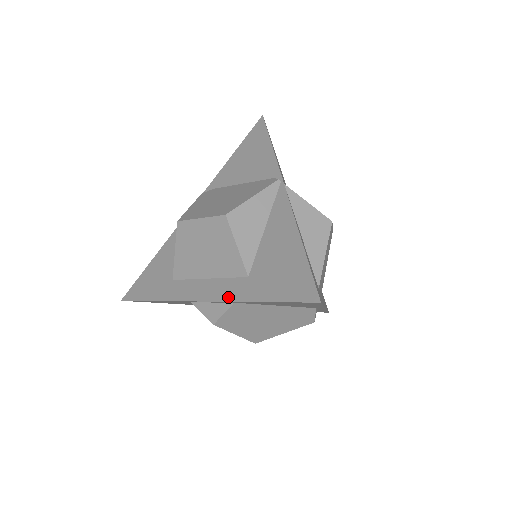
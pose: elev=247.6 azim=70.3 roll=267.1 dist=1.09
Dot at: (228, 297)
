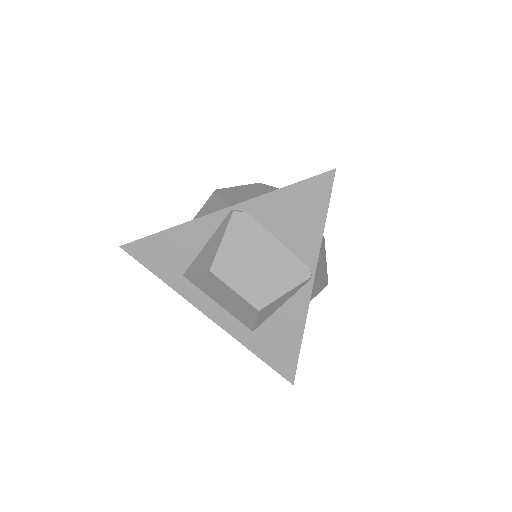
Dot at: (232, 333)
